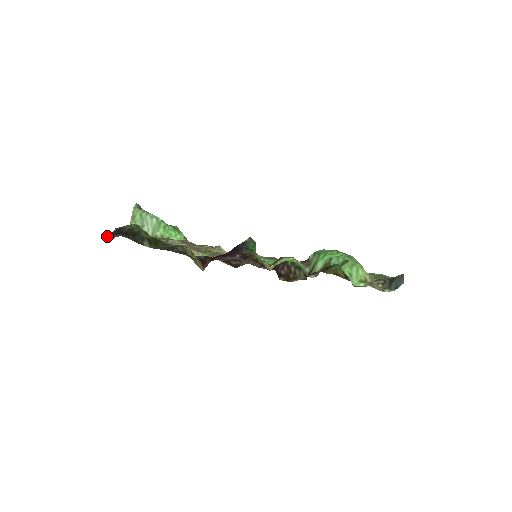
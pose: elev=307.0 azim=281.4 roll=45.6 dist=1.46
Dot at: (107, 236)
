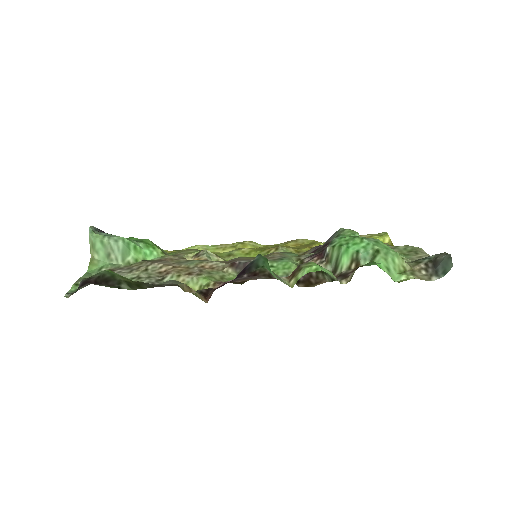
Dot at: (71, 289)
